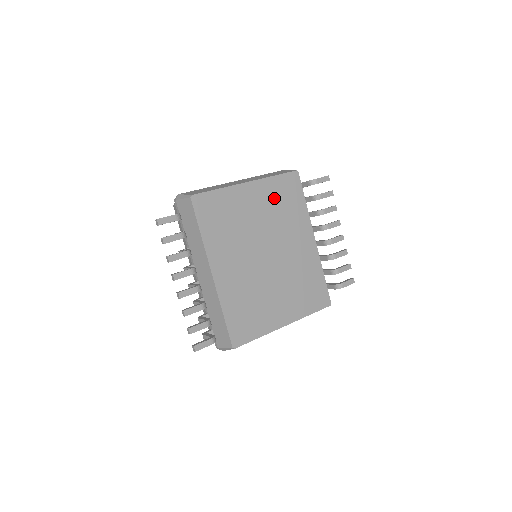
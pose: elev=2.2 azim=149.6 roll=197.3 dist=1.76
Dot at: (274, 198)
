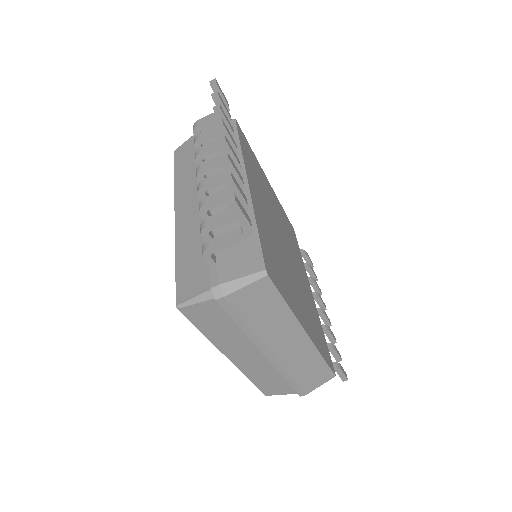
Dot at: (284, 218)
